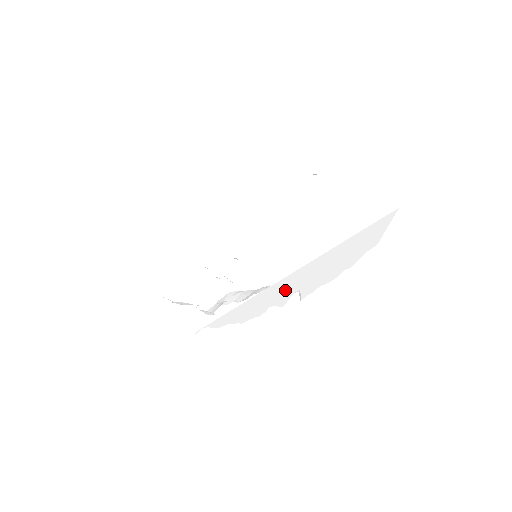
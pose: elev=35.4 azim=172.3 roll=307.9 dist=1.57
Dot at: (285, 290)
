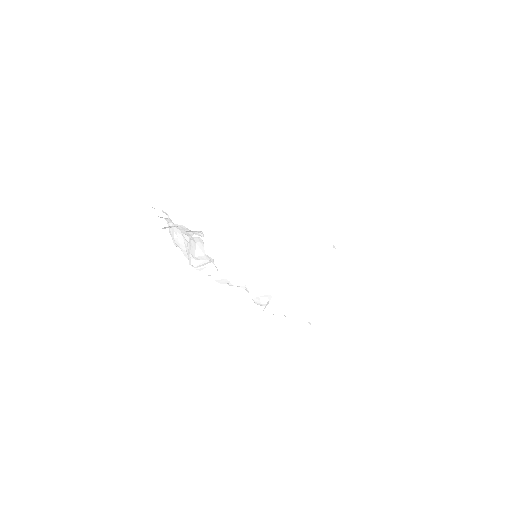
Dot at: (266, 280)
